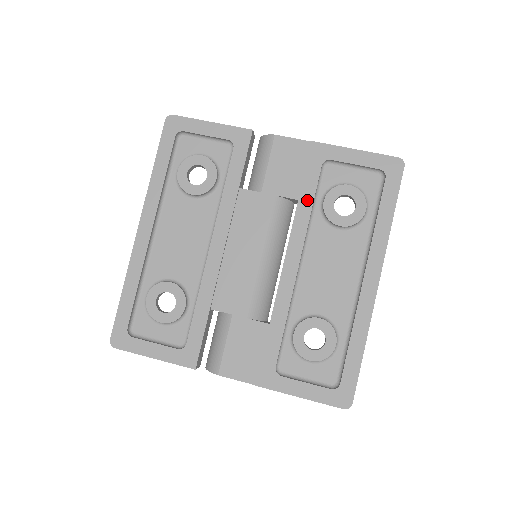
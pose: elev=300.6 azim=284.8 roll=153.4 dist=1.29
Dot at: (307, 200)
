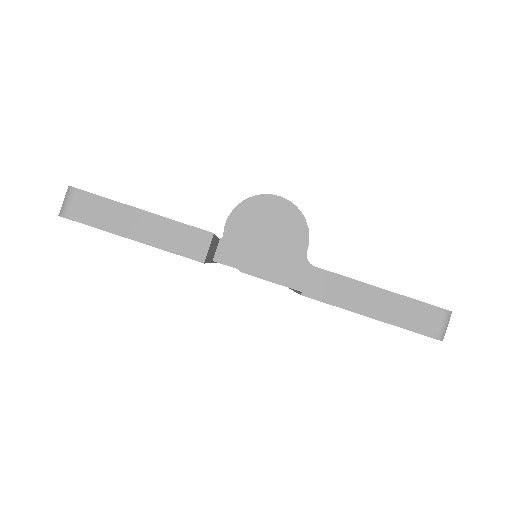
Dot at: occluded
